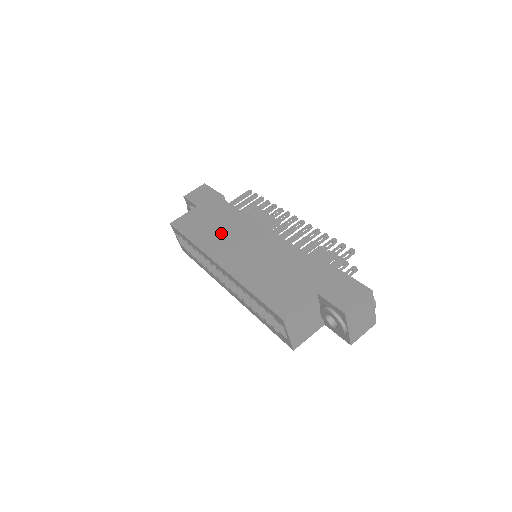
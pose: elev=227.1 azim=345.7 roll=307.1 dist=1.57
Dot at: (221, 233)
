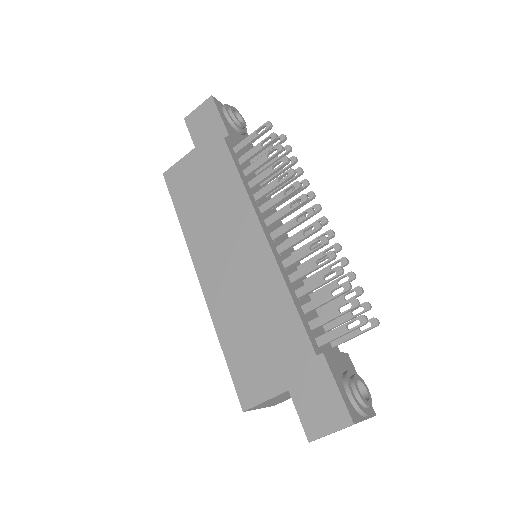
Dot at: (211, 219)
